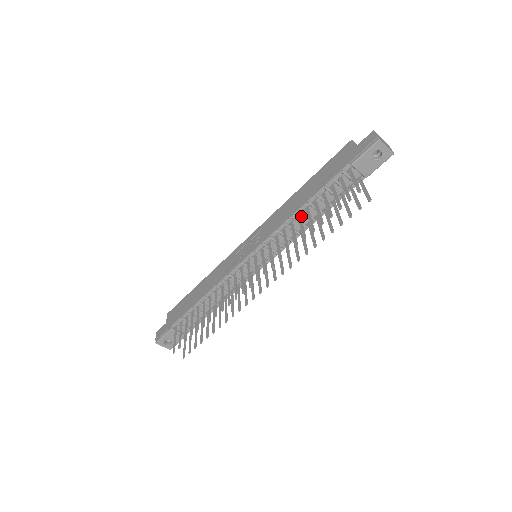
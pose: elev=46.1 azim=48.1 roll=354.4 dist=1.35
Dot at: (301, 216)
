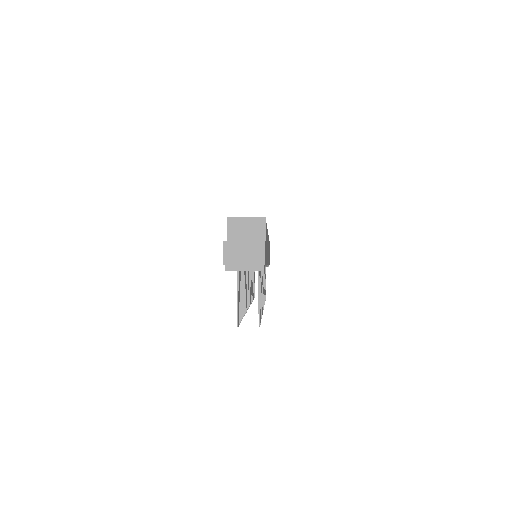
Dot at: occluded
